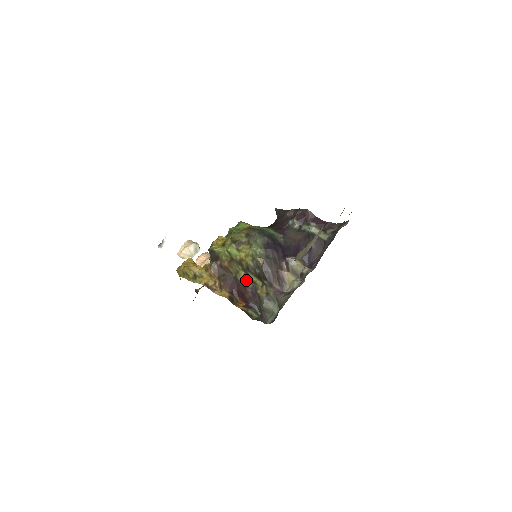
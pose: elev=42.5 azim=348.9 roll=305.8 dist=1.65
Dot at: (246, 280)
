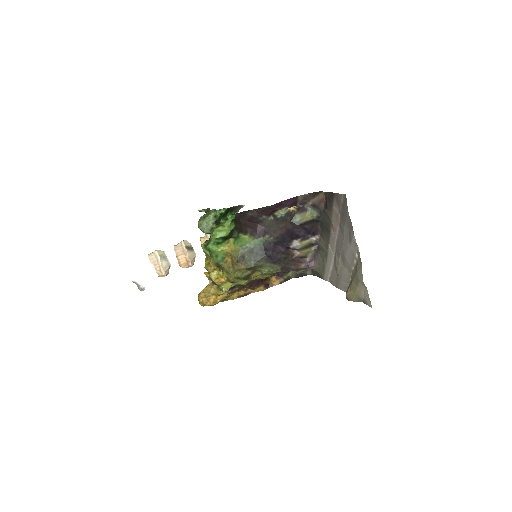
Dot at: occluded
